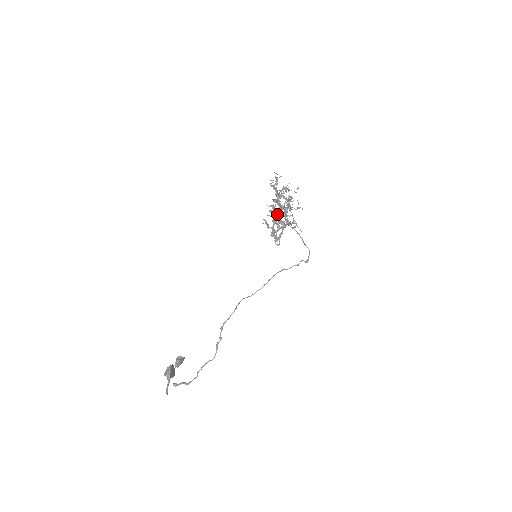
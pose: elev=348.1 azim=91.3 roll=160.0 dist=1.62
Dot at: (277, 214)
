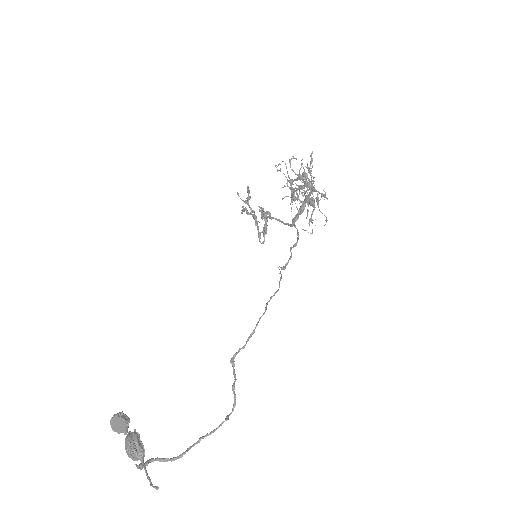
Dot at: occluded
